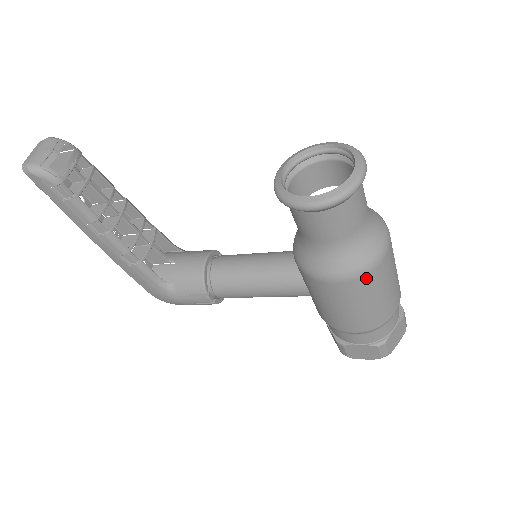
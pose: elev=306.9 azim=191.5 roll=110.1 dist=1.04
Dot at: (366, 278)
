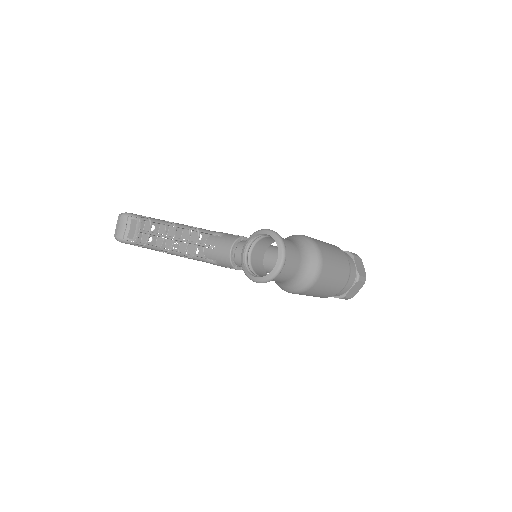
Dot at: (307, 292)
